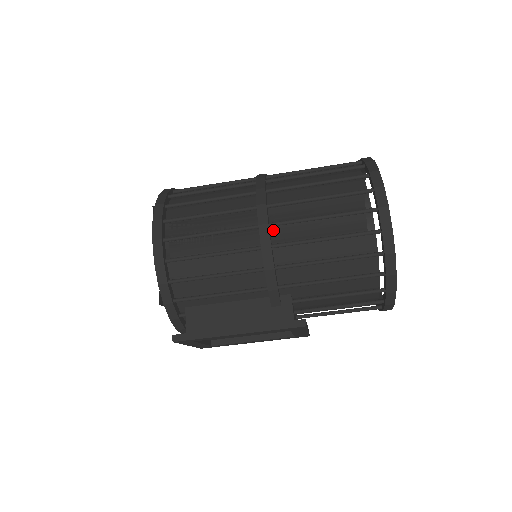
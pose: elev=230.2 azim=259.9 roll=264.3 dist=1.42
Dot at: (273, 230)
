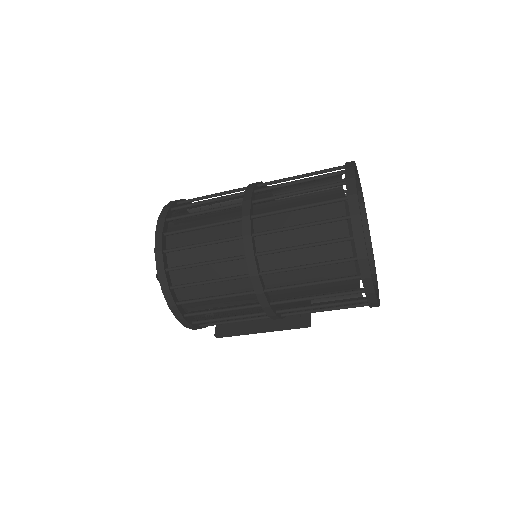
Dot at: occluded
